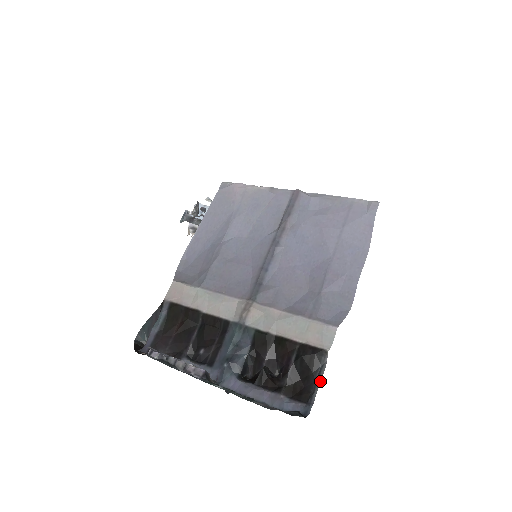
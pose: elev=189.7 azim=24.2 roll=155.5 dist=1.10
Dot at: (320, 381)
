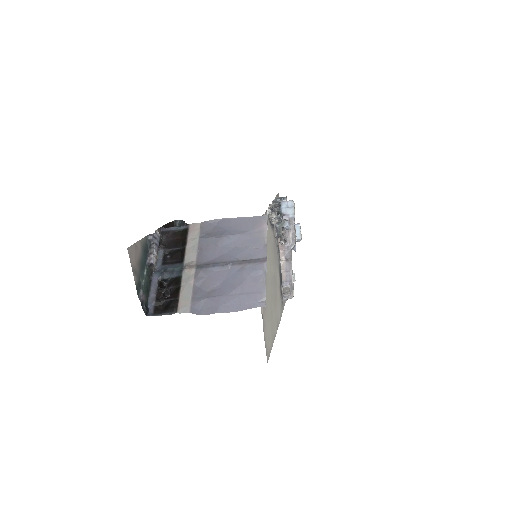
Dot at: occluded
